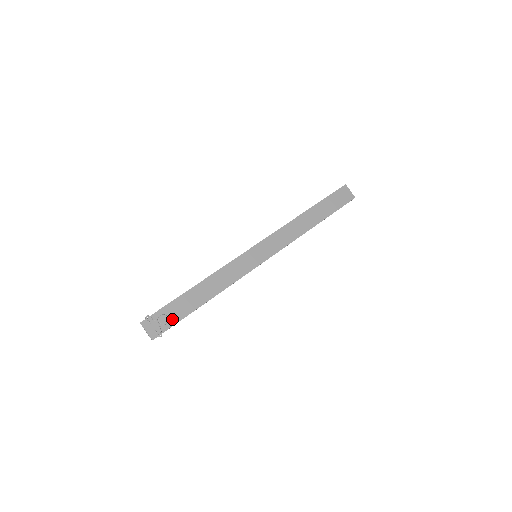
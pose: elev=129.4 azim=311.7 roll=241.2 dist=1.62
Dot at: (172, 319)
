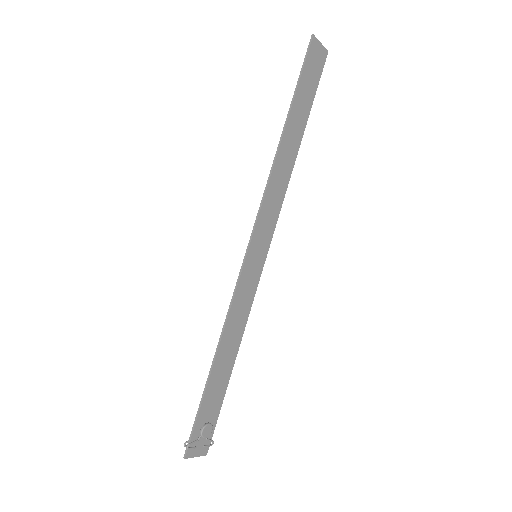
Dot at: (212, 418)
